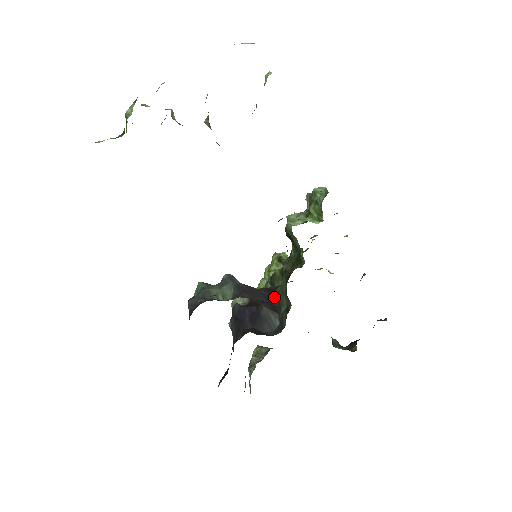
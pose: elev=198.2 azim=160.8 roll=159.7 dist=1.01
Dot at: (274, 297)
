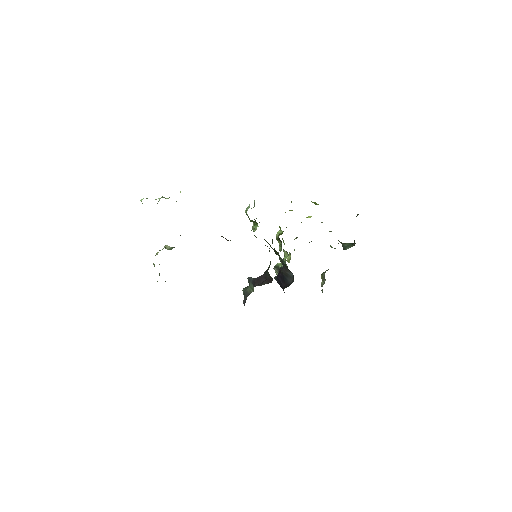
Dot at: (268, 275)
